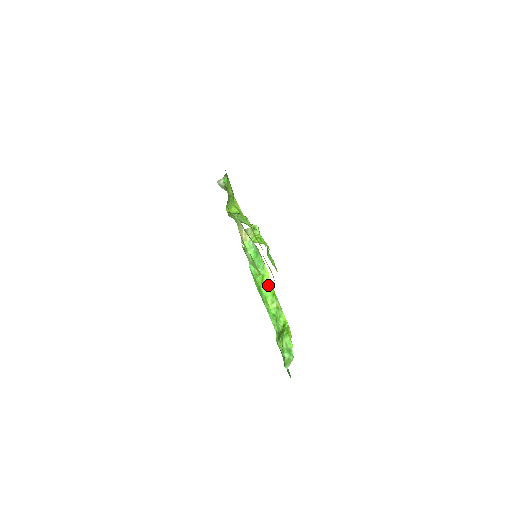
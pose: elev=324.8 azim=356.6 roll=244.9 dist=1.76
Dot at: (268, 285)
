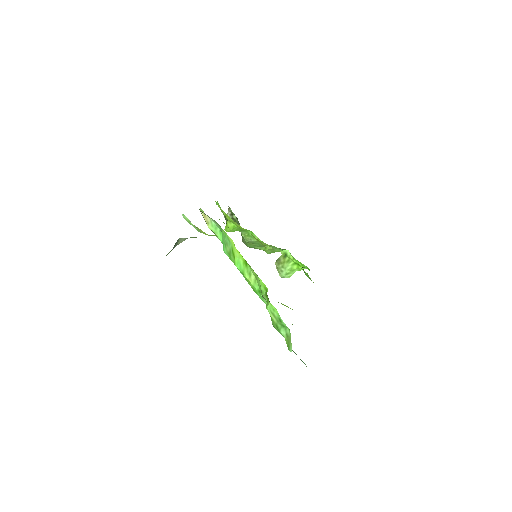
Dot at: (238, 256)
